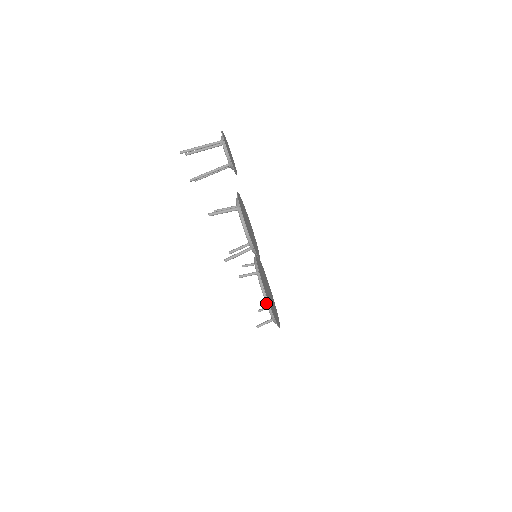
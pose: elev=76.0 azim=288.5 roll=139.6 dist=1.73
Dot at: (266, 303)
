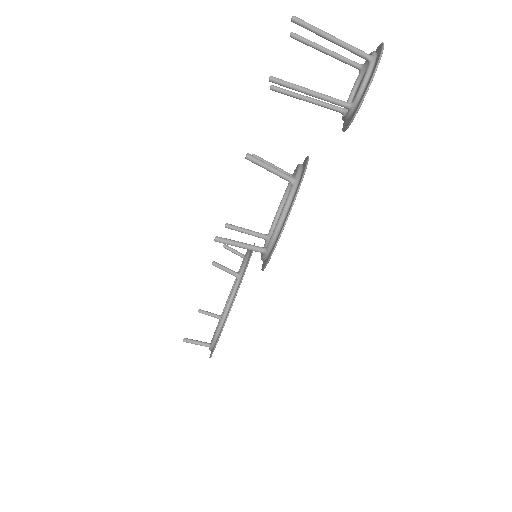
Dot at: (220, 323)
